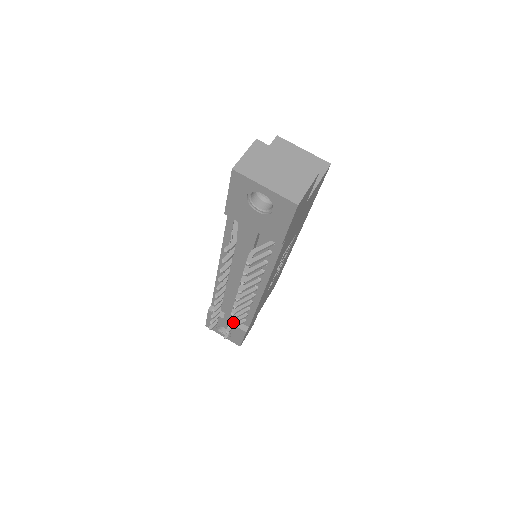
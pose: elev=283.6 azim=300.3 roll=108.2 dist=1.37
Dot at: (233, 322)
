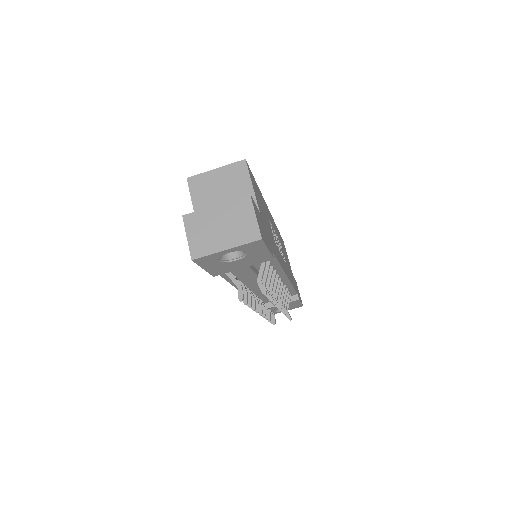
Dot at: (285, 307)
